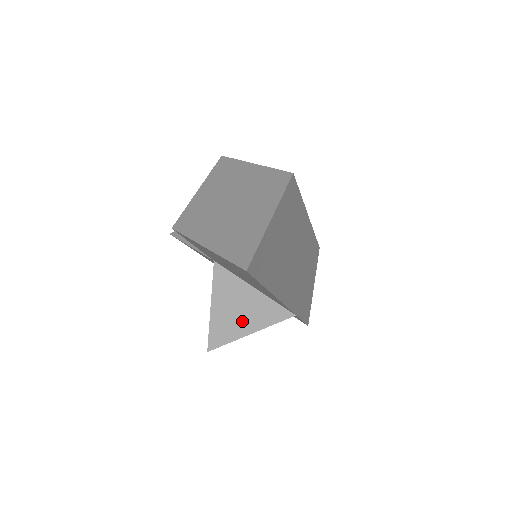
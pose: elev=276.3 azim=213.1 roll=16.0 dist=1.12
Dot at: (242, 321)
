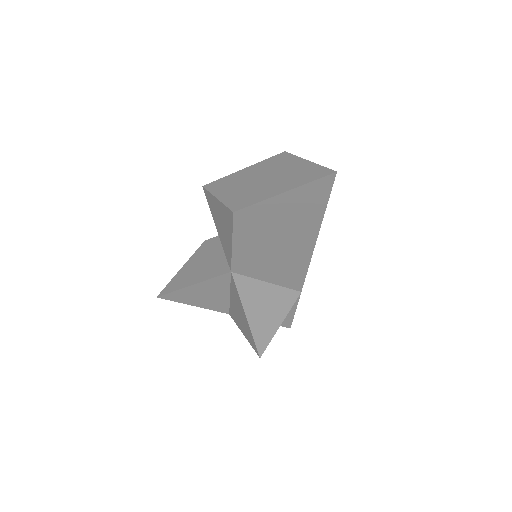
Dot at: (271, 315)
